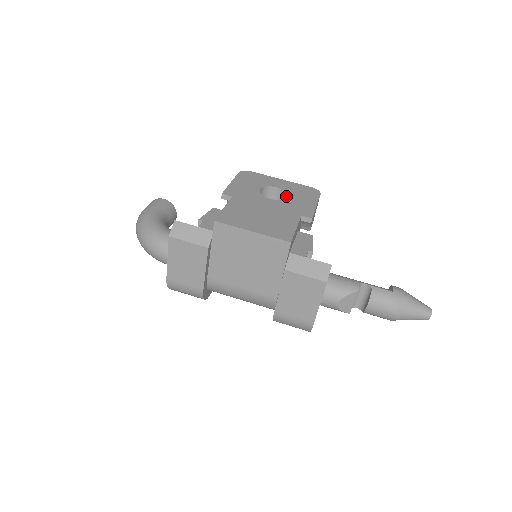
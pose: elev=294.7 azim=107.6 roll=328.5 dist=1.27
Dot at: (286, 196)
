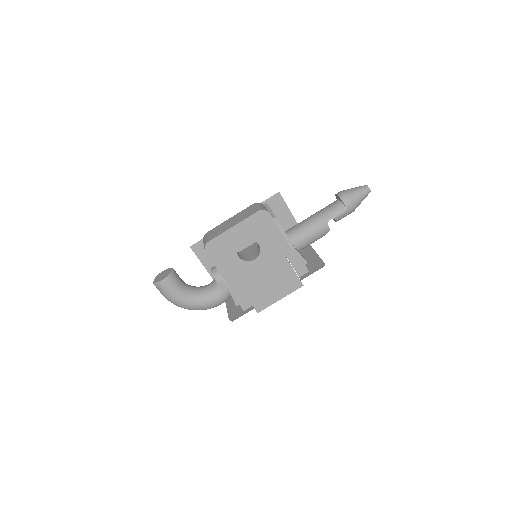
Dot at: occluded
